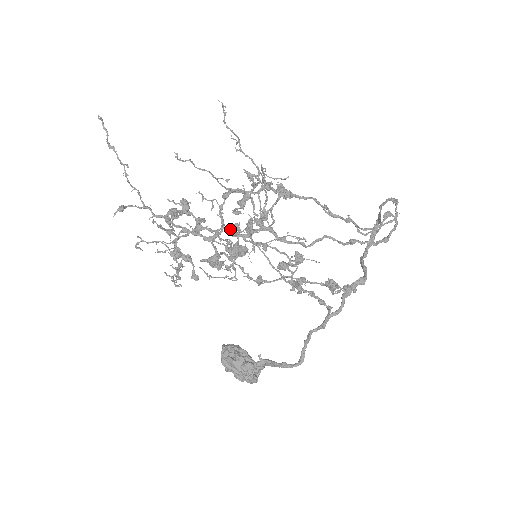
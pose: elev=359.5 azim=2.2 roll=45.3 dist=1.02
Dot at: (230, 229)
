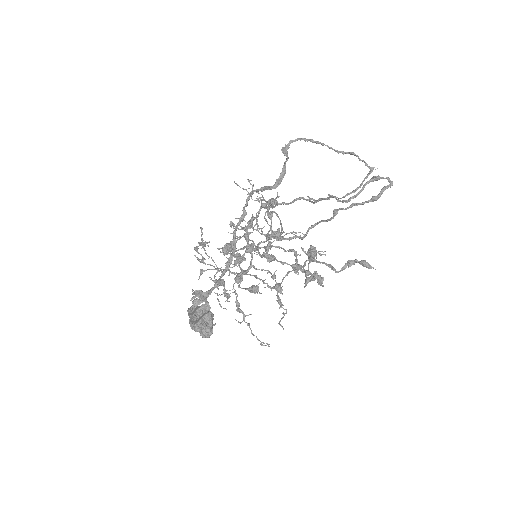
Dot at: (246, 249)
